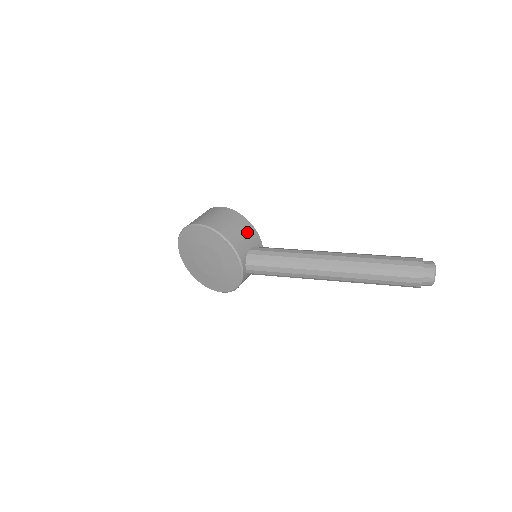
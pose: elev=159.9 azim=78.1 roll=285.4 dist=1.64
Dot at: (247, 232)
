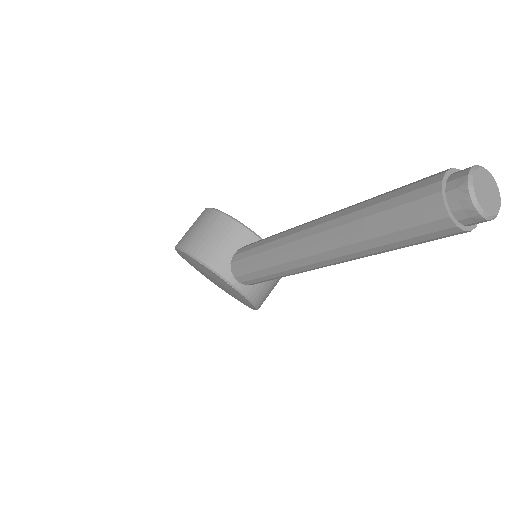
Dot at: (224, 233)
